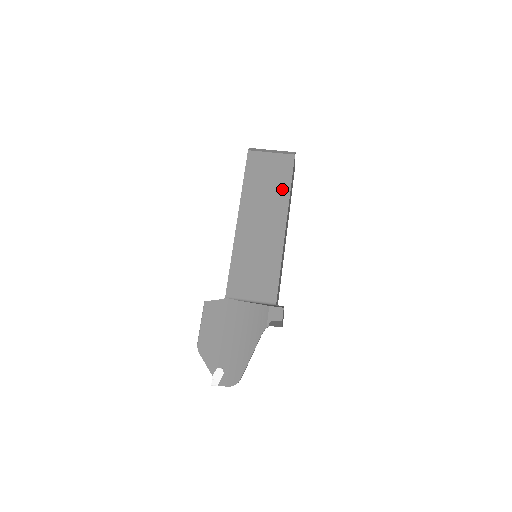
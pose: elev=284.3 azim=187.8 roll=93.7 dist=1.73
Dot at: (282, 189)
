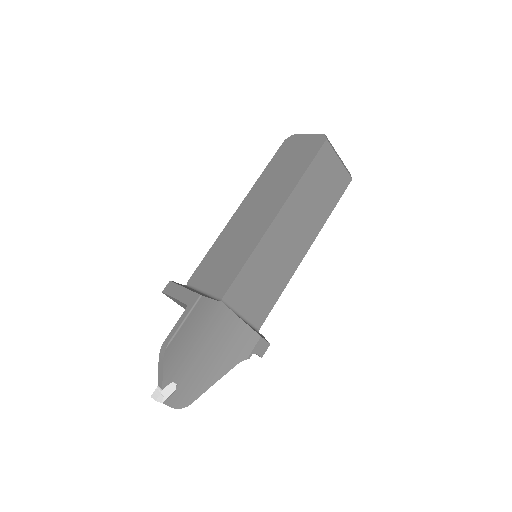
Dot at: (326, 208)
